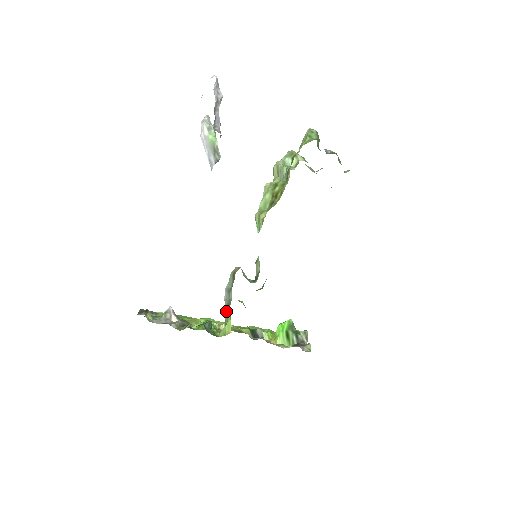
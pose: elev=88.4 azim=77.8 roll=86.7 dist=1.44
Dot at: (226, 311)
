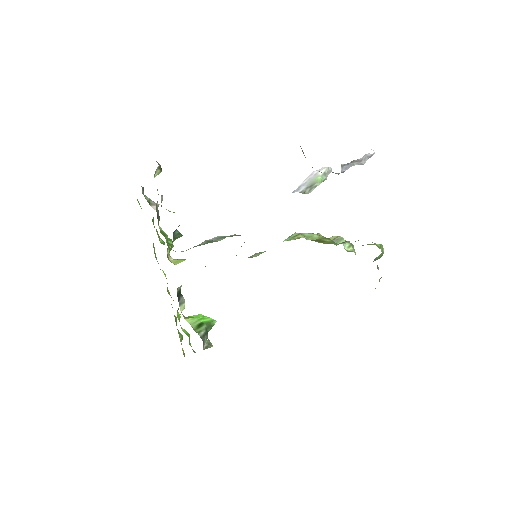
Dot at: (202, 243)
